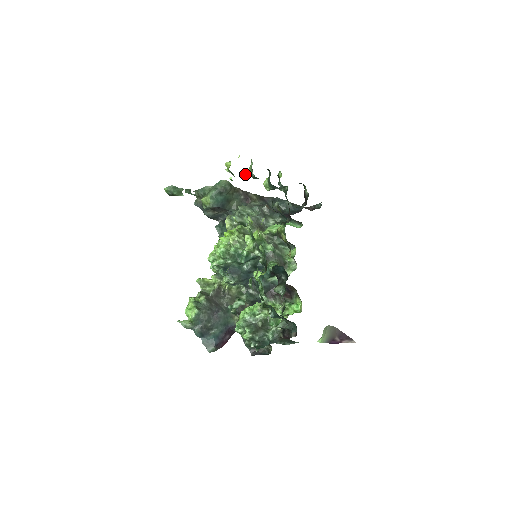
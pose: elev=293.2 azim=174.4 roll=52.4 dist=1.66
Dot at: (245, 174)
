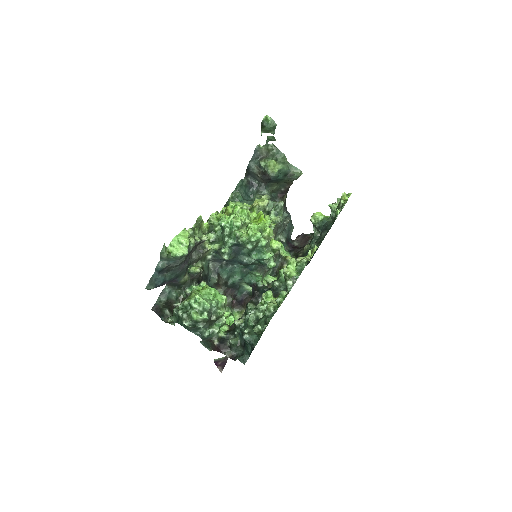
Dot at: (331, 206)
